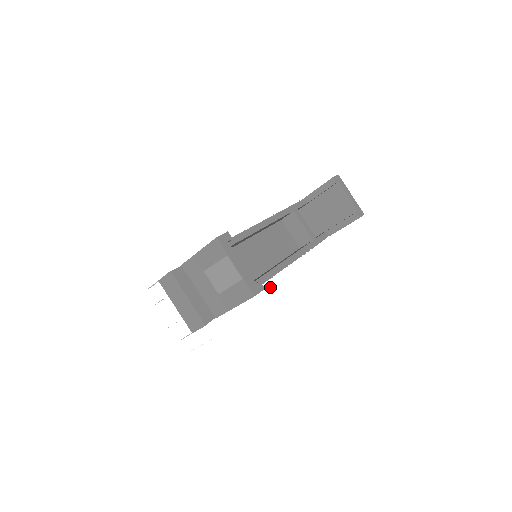
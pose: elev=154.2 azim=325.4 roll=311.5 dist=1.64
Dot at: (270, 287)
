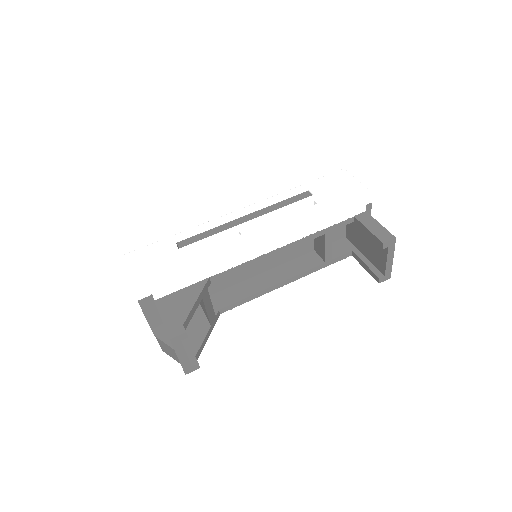
Dot at: (237, 311)
